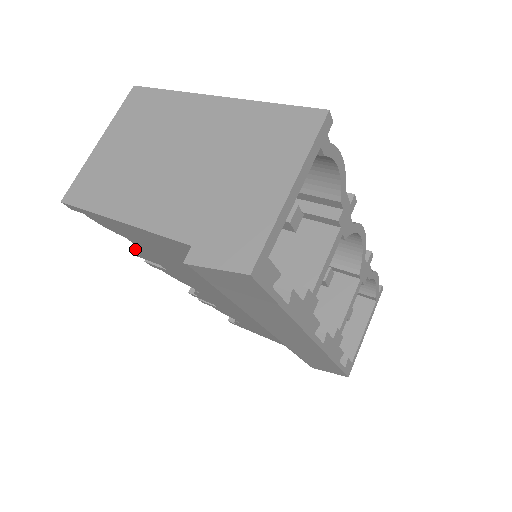
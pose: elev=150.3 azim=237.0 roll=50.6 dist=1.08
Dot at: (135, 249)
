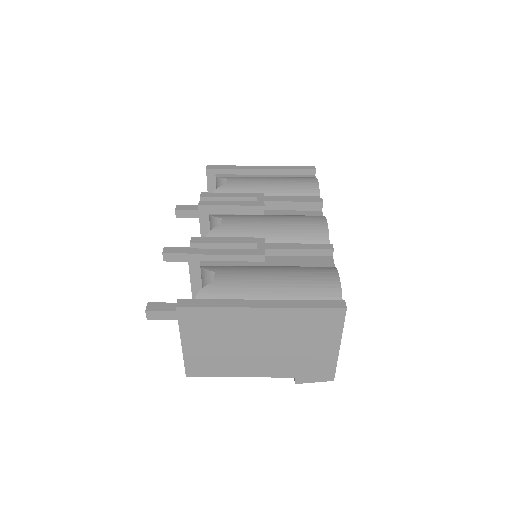
Dot at: occluded
